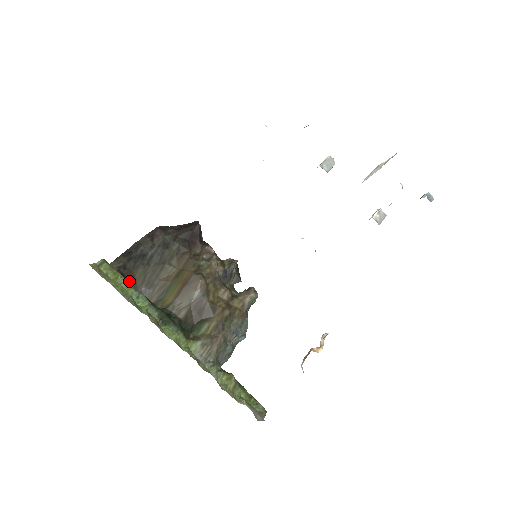
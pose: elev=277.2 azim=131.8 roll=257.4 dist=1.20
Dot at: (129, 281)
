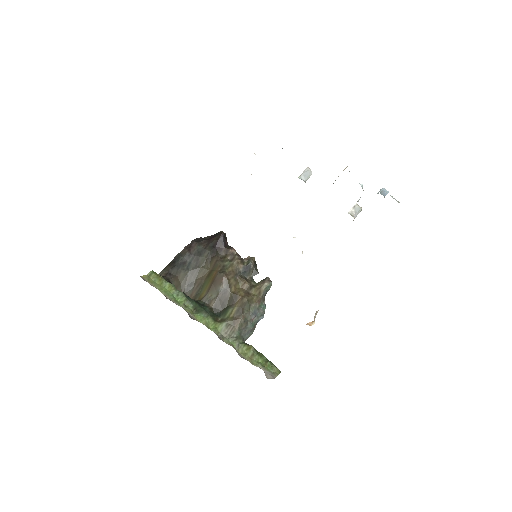
Dot at: (171, 284)
